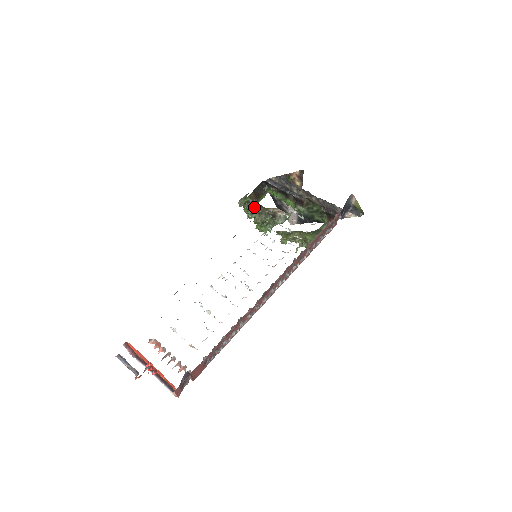
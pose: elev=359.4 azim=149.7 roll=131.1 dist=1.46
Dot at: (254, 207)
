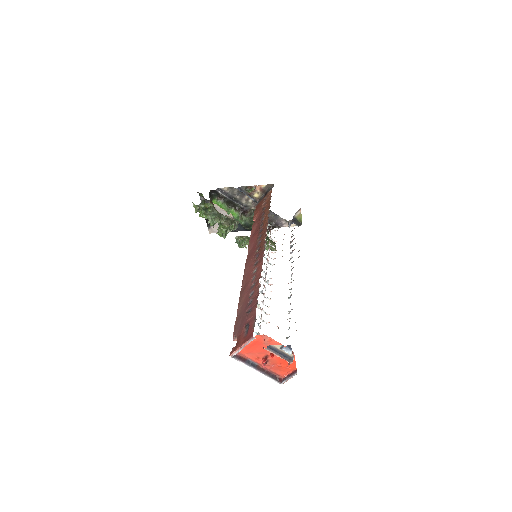
Dot at: (220, 213)
